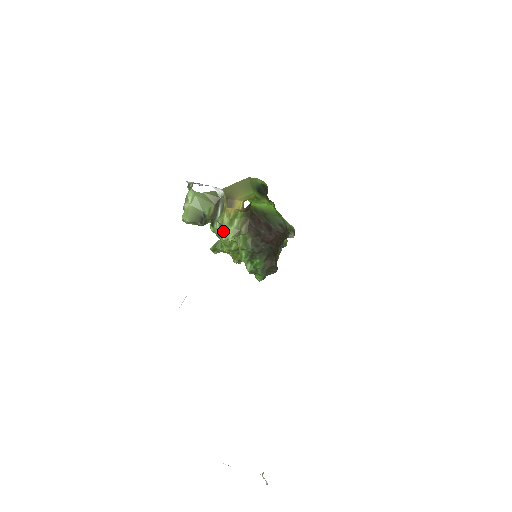
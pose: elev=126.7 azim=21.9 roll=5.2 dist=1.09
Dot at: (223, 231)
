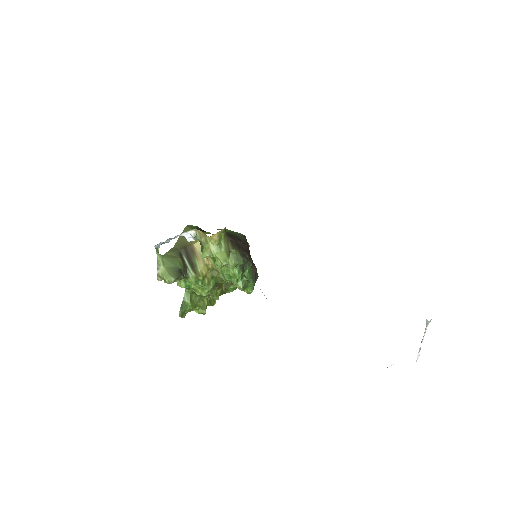
Dot at: (199, 275)
